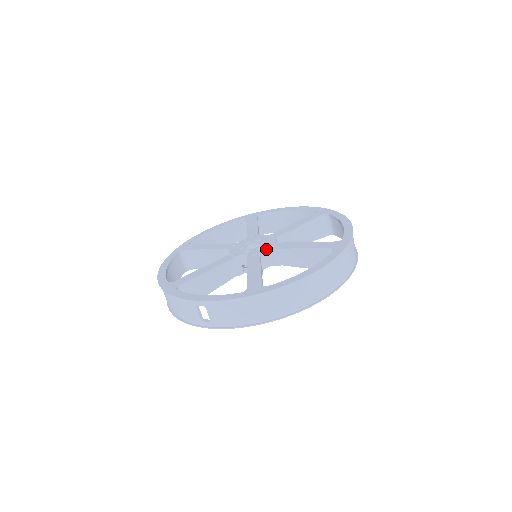
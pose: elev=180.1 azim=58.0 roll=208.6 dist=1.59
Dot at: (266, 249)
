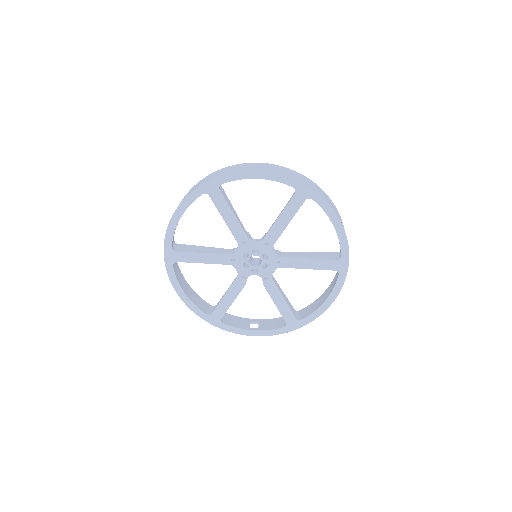
Dot at: (273, 269)
